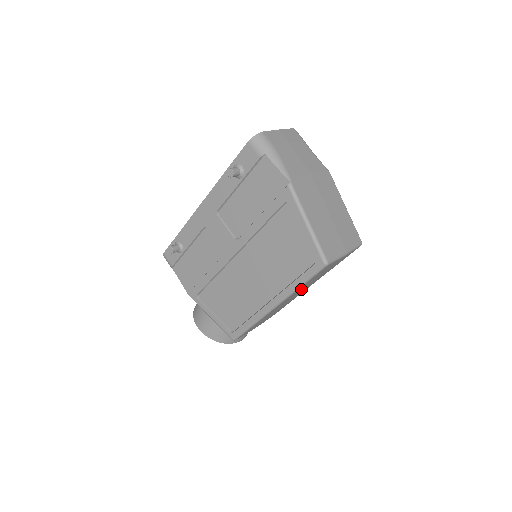
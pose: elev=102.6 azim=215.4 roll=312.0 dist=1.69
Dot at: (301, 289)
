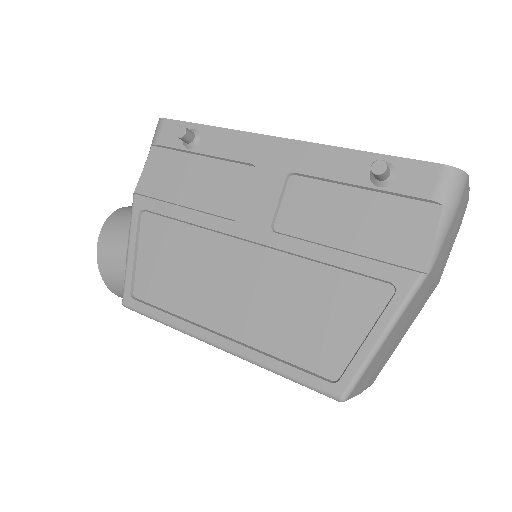
Dot at: occluded
